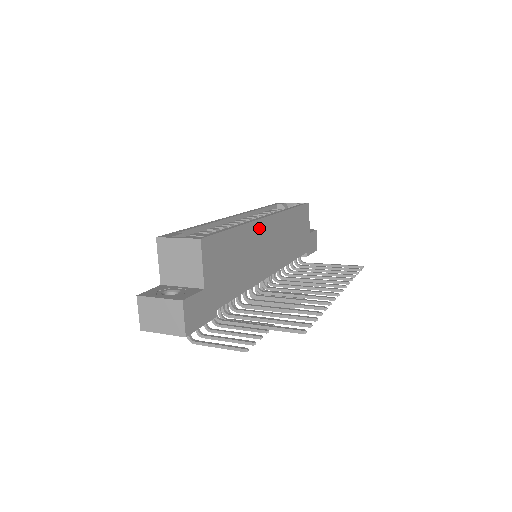
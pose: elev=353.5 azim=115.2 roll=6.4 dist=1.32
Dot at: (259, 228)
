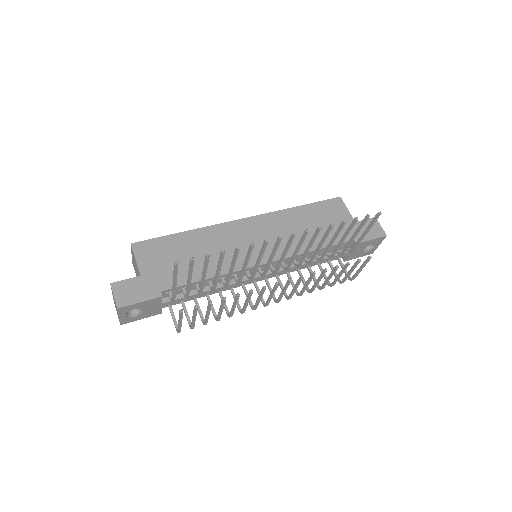
Dot at: (228, 229)
